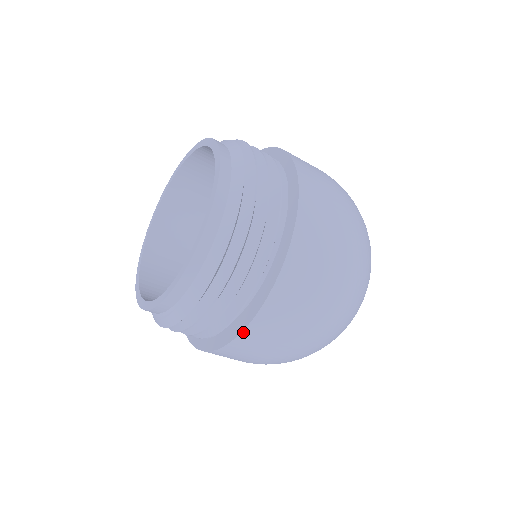
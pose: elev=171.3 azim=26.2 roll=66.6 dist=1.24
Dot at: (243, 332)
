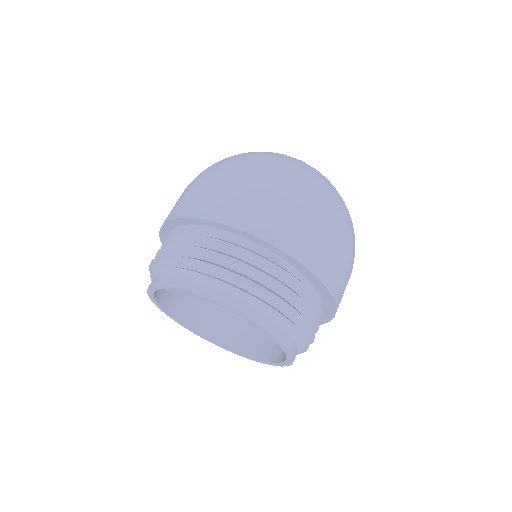
Dot at: occluded
